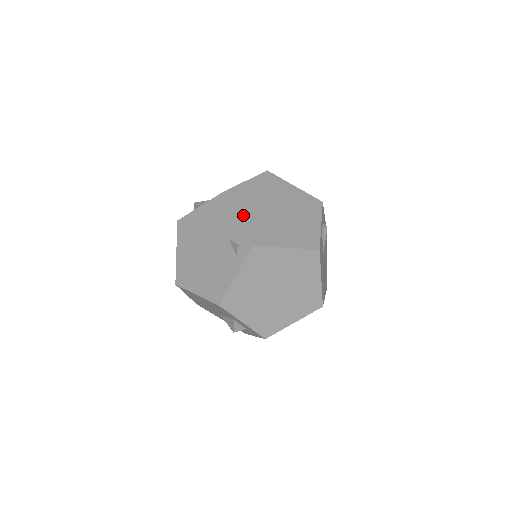
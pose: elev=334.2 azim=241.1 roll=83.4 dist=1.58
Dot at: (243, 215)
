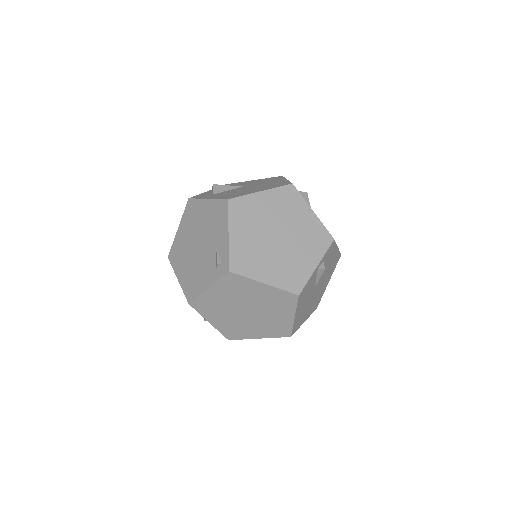
Dot at: (237, 233)
